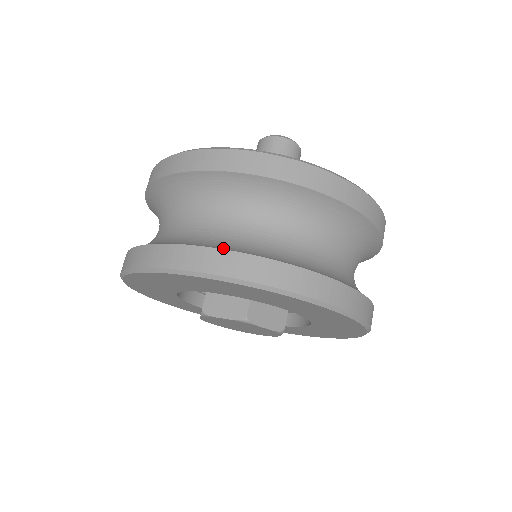
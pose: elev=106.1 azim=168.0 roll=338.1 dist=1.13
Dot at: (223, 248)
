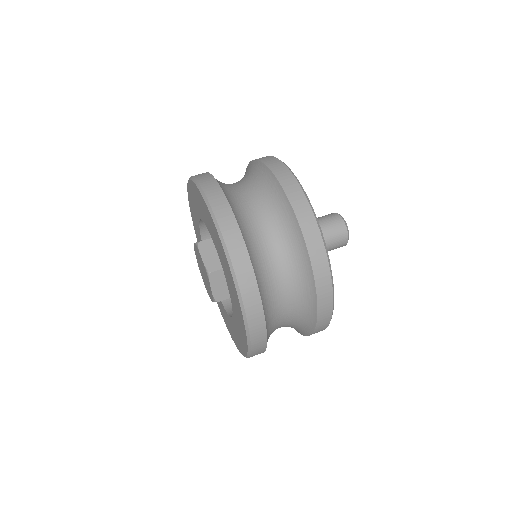
Dot at: (242, 233)
